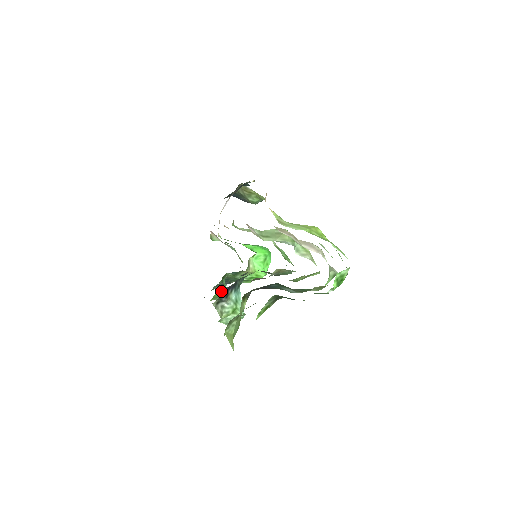
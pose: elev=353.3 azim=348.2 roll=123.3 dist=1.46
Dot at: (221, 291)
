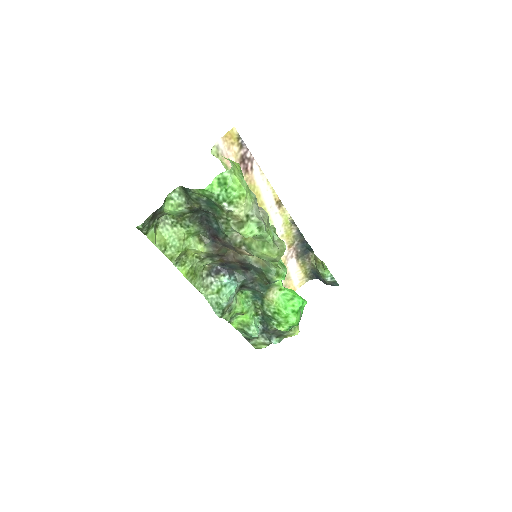
Dot at: (249, 320)
